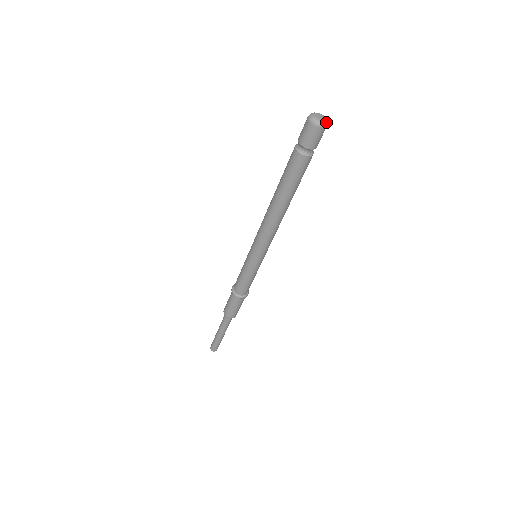
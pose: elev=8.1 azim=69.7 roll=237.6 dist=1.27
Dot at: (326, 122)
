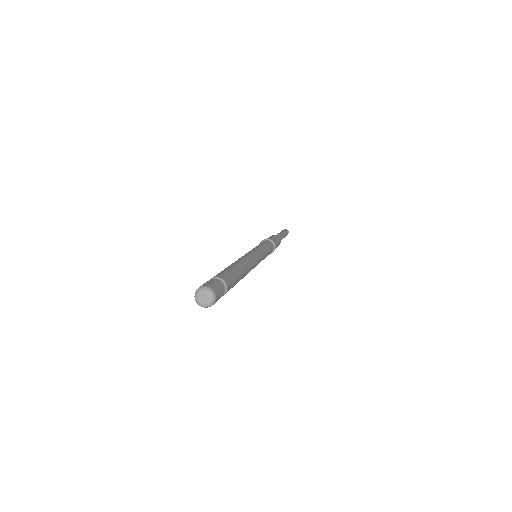
Dot at: (209, 305)
